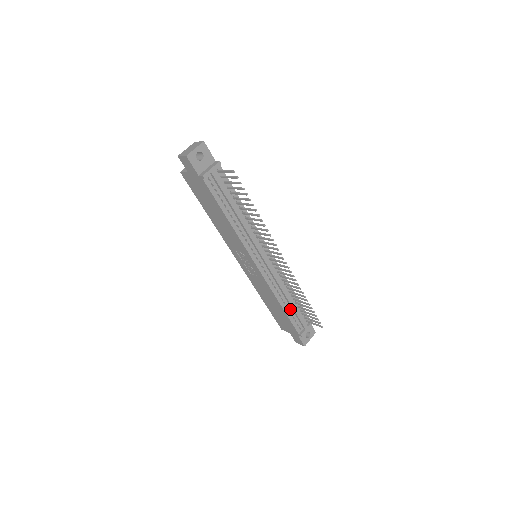
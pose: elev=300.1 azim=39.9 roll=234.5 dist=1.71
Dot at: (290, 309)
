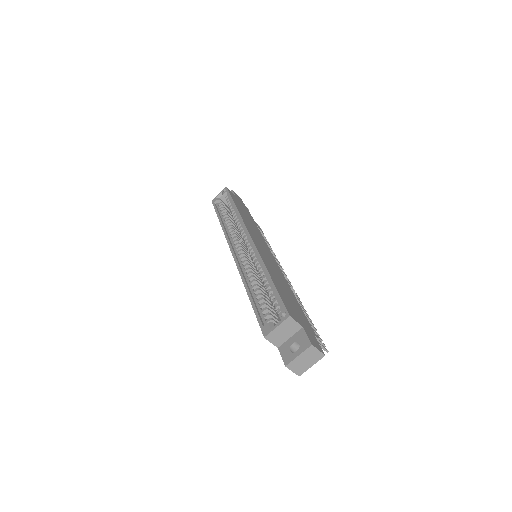
Dot at: occluded
